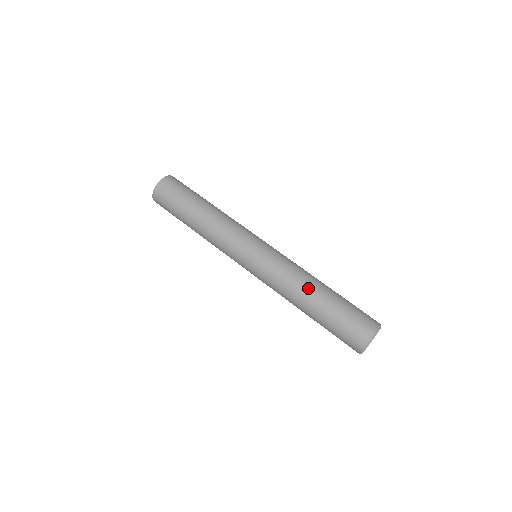
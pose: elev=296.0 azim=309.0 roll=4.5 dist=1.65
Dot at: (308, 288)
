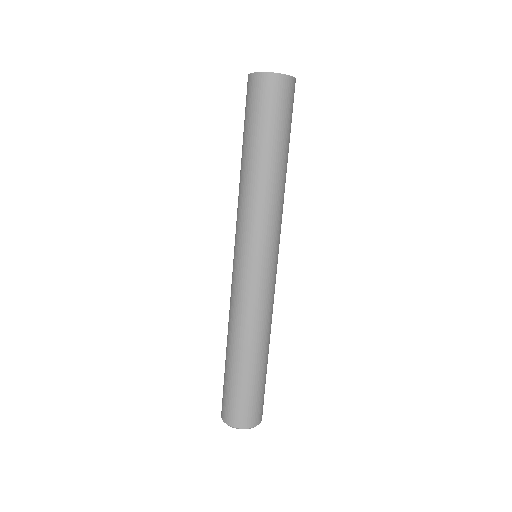
Dot at: (243, 342)
